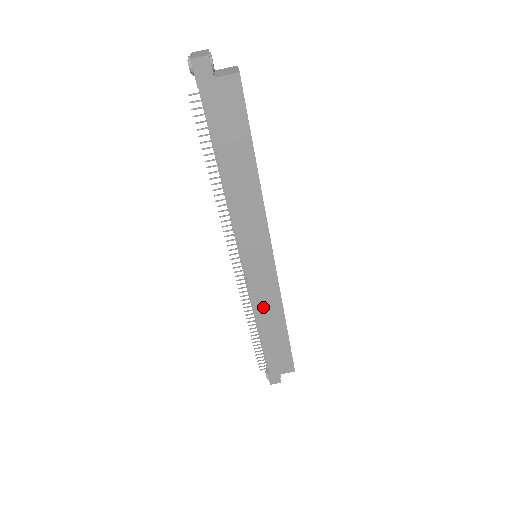
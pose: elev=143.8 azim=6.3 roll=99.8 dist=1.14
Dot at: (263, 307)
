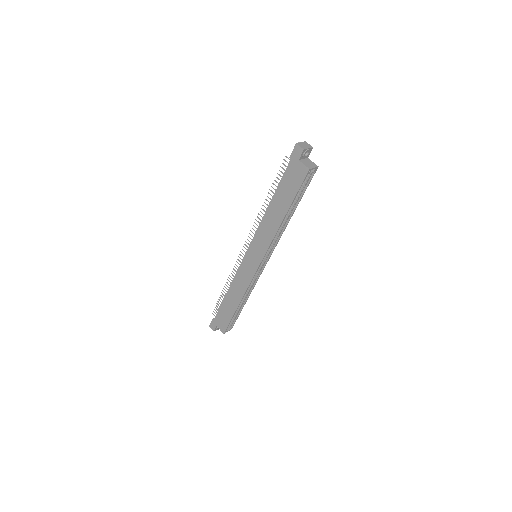
Dot at: (237, 283)
